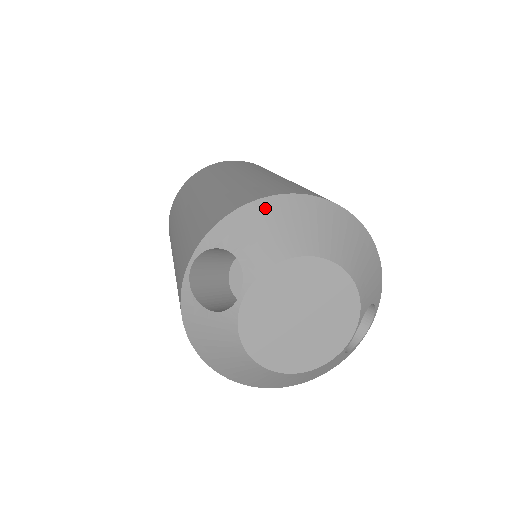
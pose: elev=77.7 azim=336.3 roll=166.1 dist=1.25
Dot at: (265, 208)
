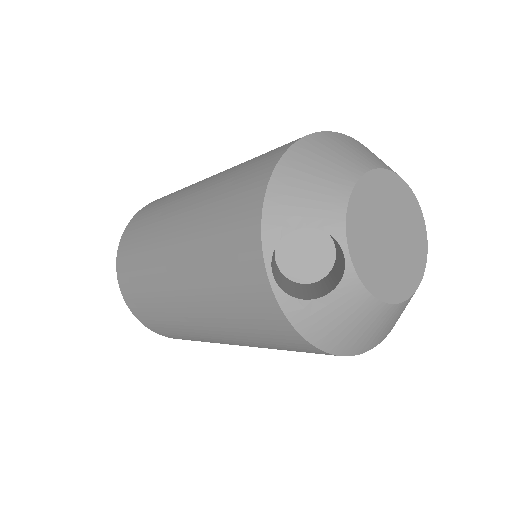
Dot at: (288, 171)
